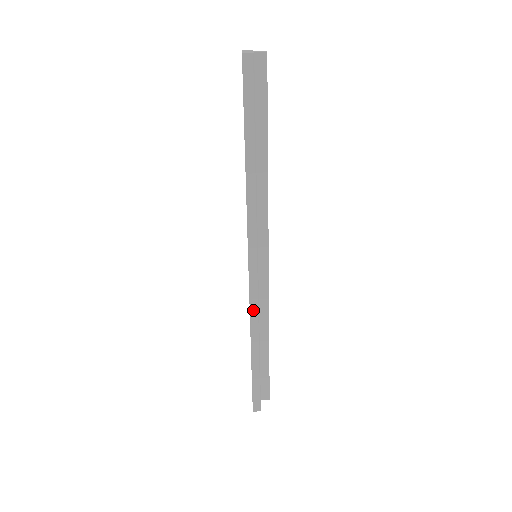
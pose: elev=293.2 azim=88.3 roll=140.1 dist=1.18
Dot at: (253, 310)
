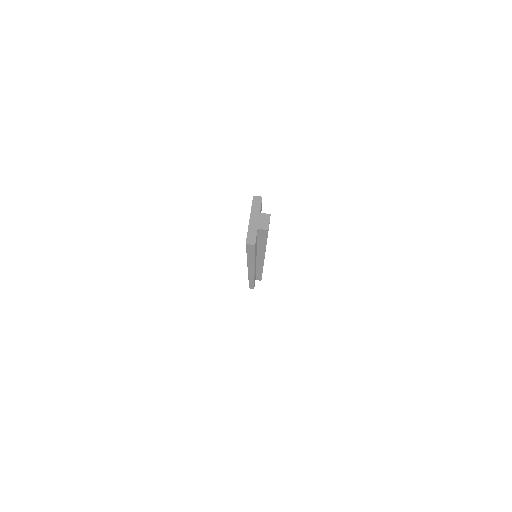
Dot at: (250, 278)
